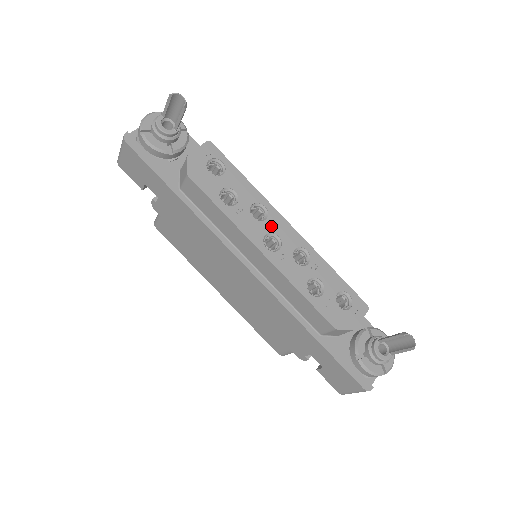
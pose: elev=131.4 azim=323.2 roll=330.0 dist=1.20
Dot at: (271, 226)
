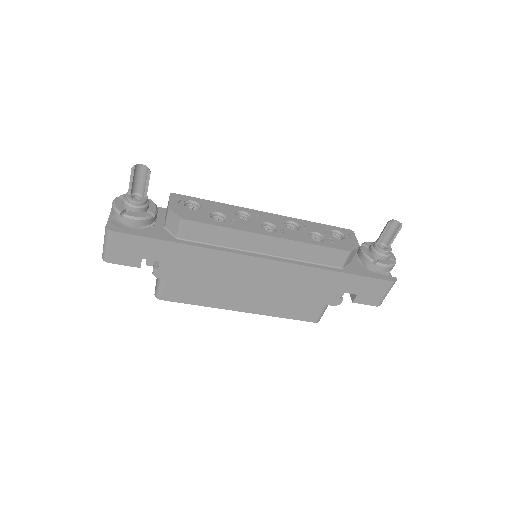
Dot at: (258, 219)
